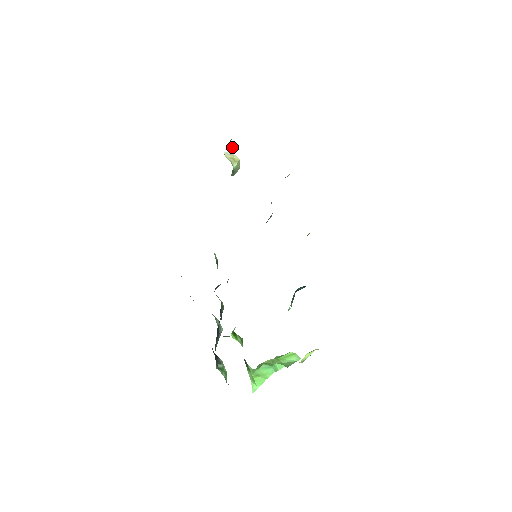
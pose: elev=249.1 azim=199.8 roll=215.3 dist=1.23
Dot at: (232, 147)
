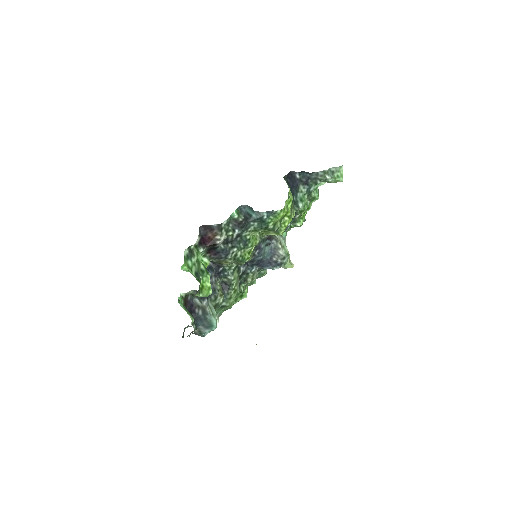
Dot at: occluded
